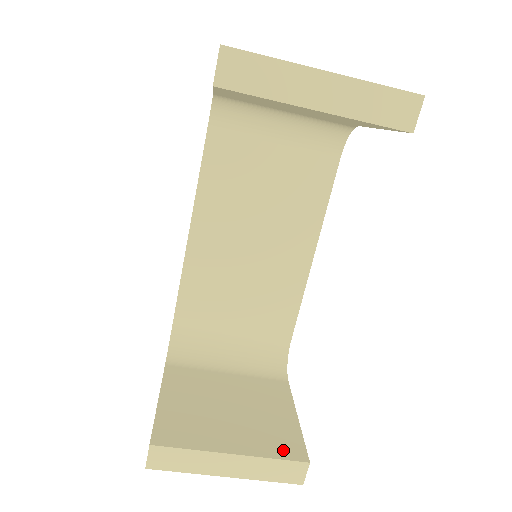
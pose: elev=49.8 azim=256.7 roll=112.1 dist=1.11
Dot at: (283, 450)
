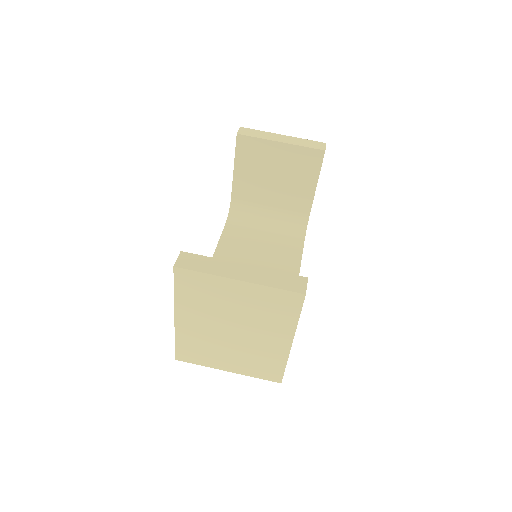
Dot at: occluded
